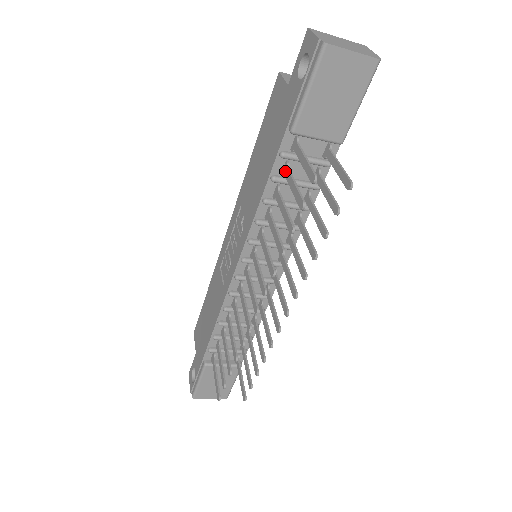
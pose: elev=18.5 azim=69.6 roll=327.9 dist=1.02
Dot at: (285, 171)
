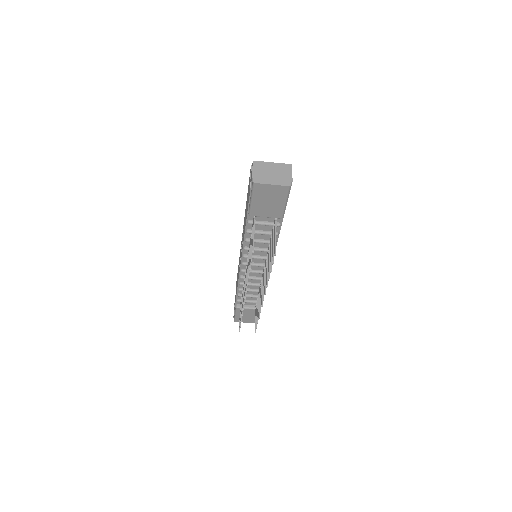
Dot at: (252, 230)
